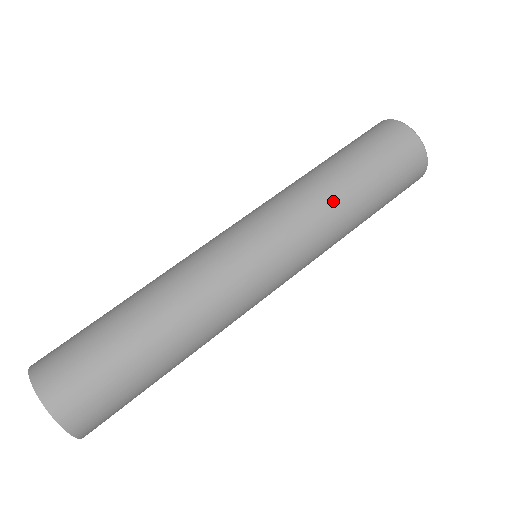
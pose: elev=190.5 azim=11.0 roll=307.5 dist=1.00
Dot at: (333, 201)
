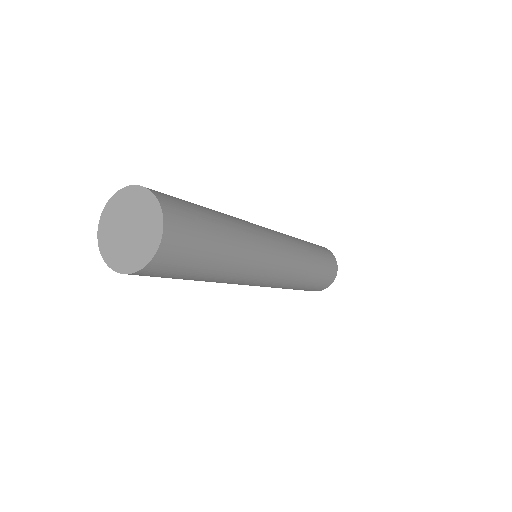
Dot at: (309, 264)
